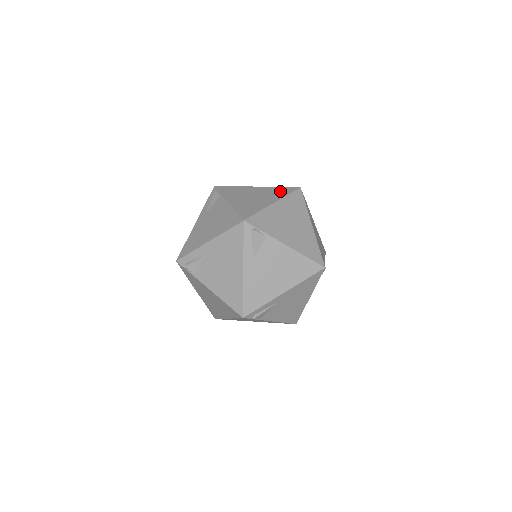
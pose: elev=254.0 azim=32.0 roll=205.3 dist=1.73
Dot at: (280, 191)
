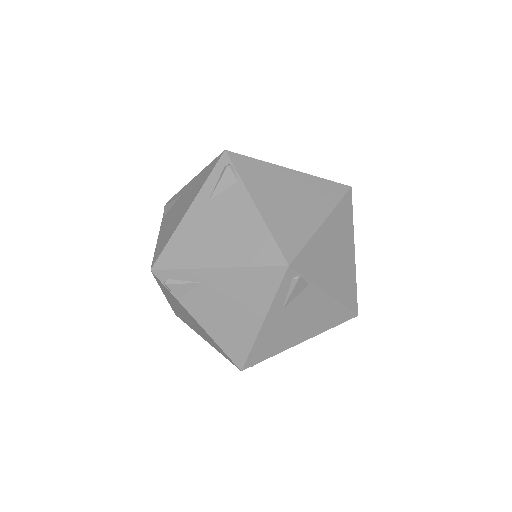
Dot at: occluded
